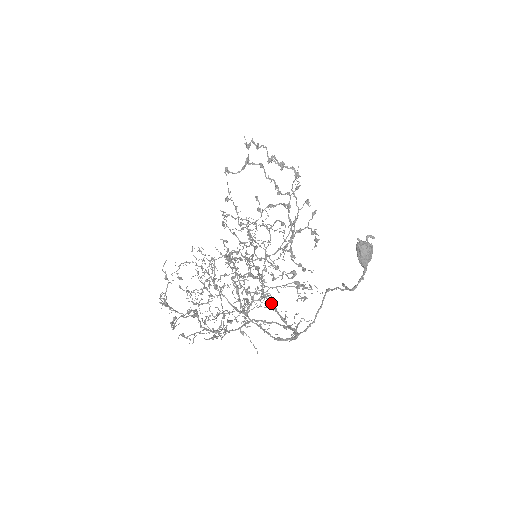
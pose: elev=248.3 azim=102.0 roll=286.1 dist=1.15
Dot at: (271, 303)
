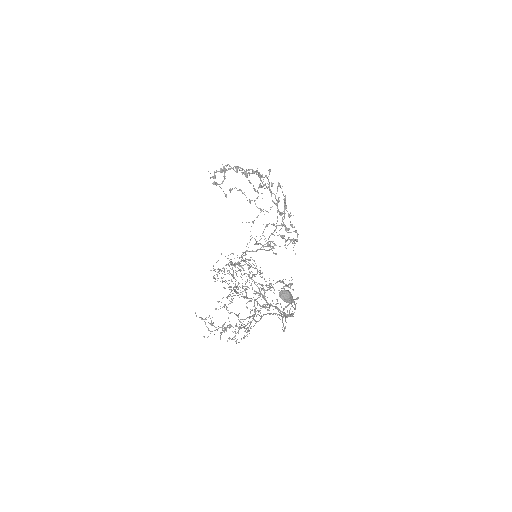
Dot at: occluded
